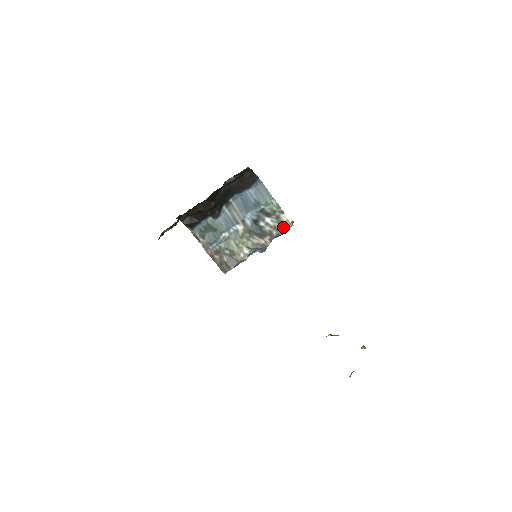
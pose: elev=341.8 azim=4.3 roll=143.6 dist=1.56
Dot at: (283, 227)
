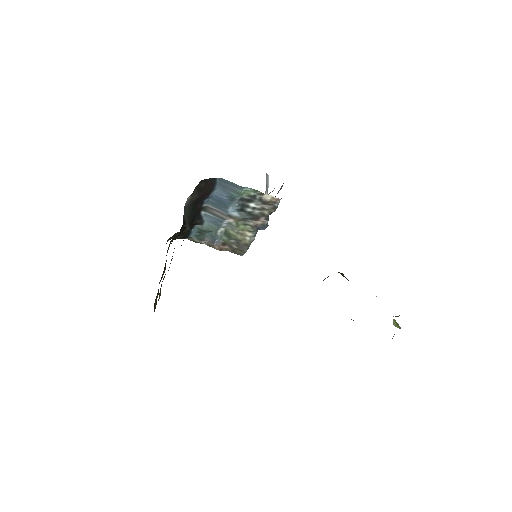
Dot at: (271, 205)
